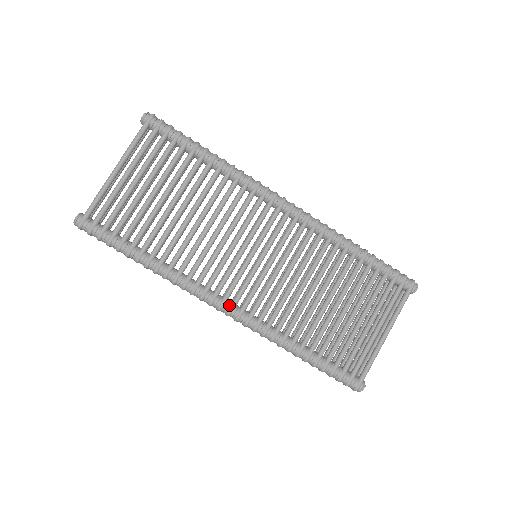
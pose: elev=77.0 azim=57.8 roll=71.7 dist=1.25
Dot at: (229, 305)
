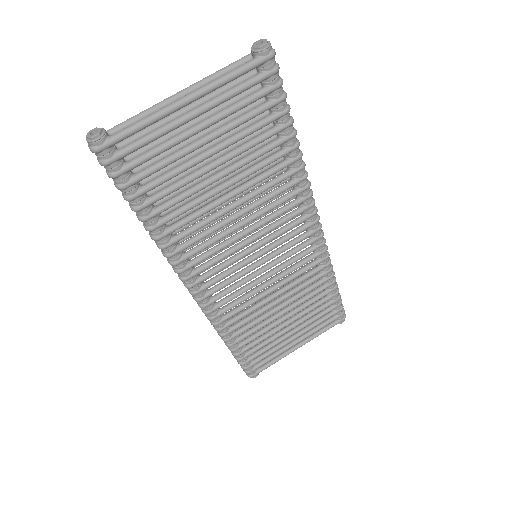
Dot at: (204, 294)
